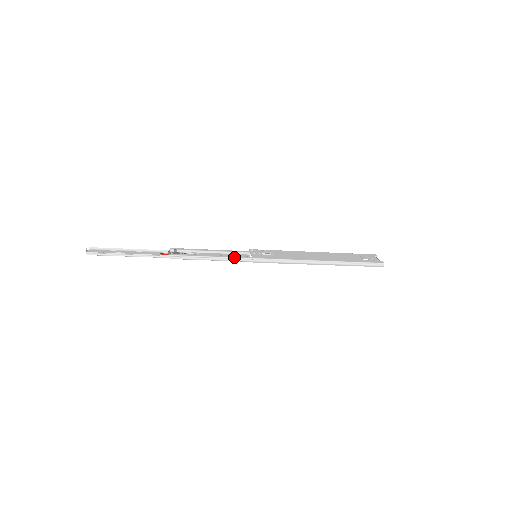
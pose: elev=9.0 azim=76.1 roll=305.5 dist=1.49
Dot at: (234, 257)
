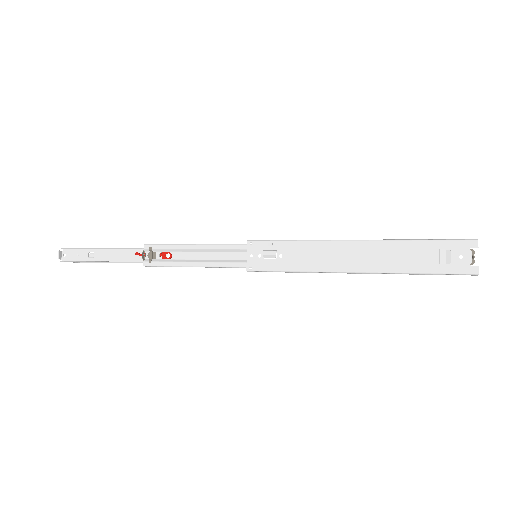
Dot at: (222, 266)
